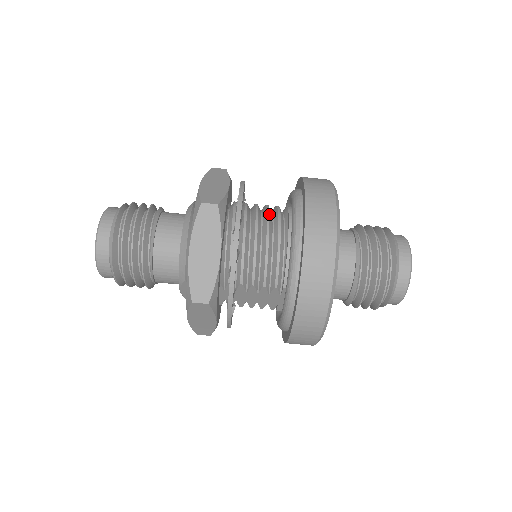
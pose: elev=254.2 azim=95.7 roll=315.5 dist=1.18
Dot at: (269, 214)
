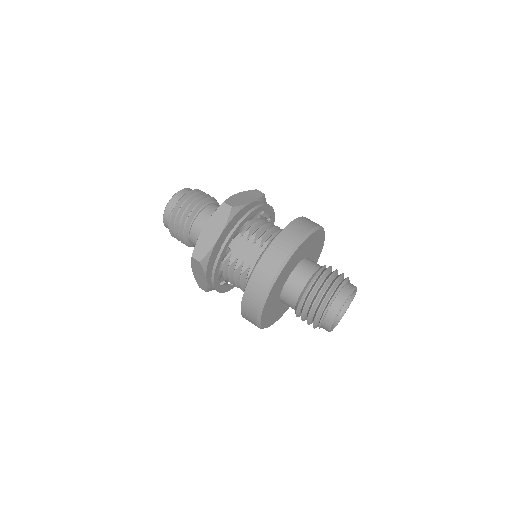
Dot at: occluded
